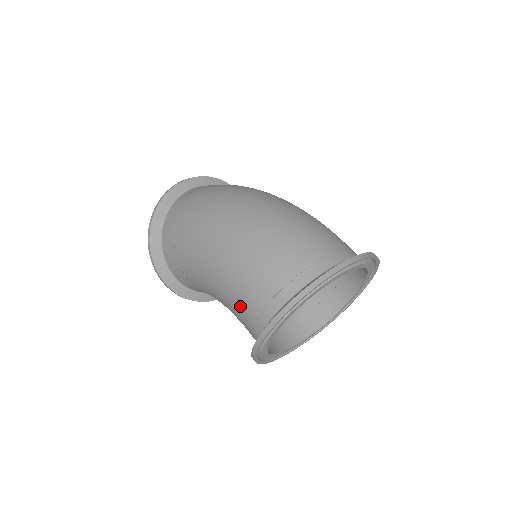
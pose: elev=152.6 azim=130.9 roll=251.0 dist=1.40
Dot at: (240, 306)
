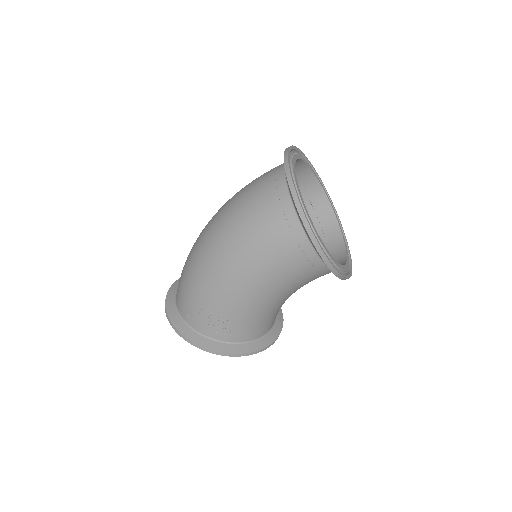
Dot at: (284, 262)
